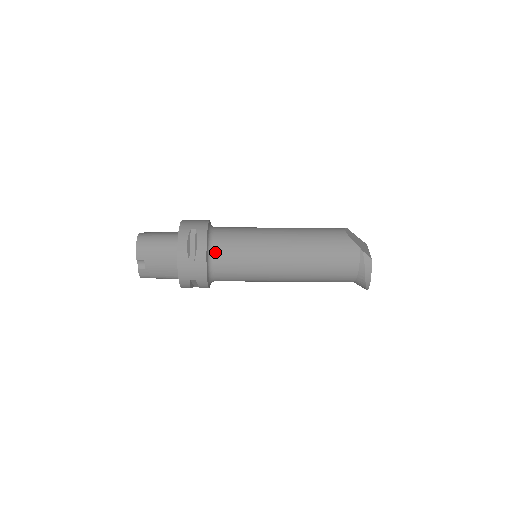
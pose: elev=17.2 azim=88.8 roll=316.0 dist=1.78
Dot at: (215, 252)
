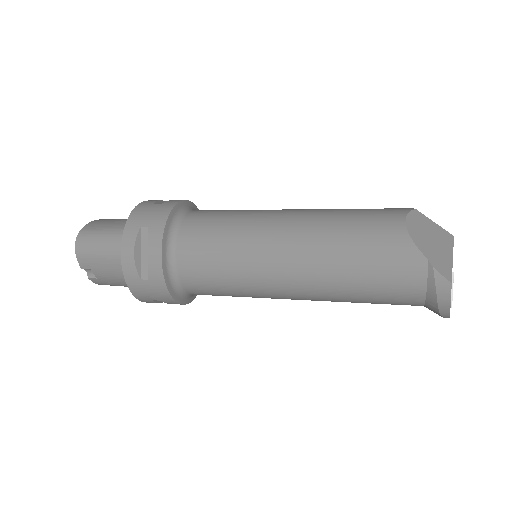
Dot at: (179, 263)
